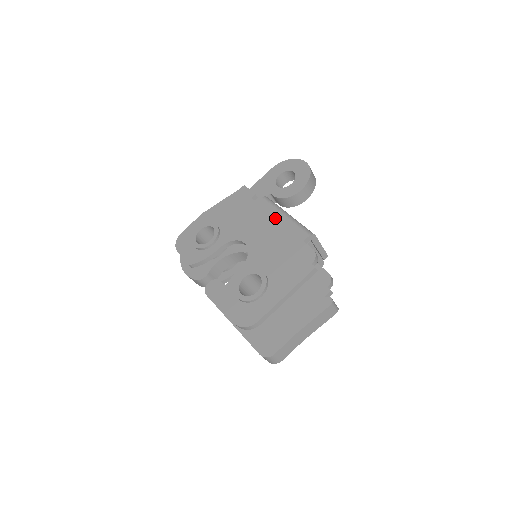
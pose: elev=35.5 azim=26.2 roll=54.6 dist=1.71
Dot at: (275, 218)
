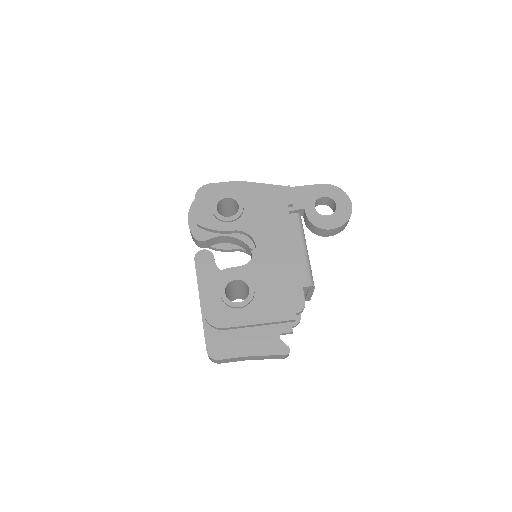
Dot at: (294, 244)
